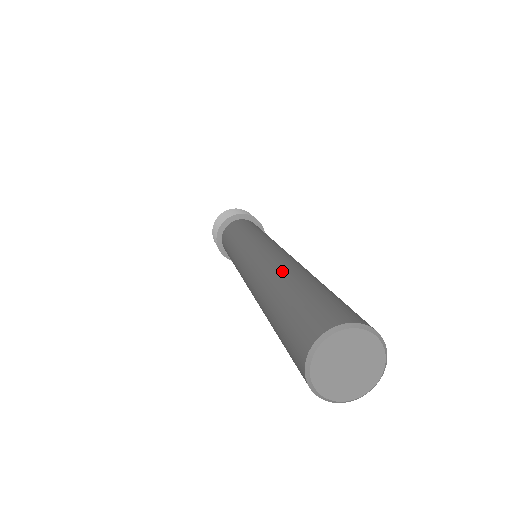
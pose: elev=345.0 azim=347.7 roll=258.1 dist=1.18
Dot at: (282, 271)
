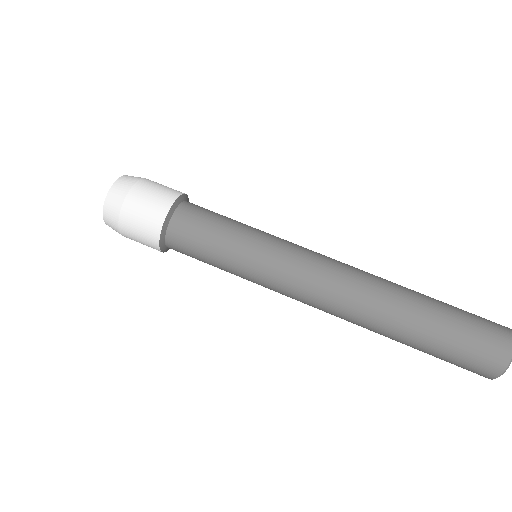
Dot at: (383, 330)
